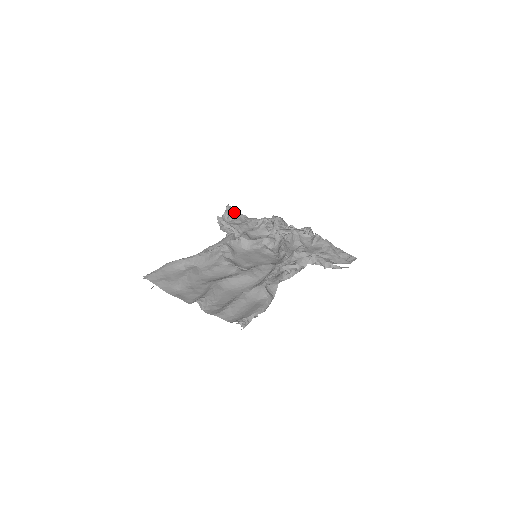
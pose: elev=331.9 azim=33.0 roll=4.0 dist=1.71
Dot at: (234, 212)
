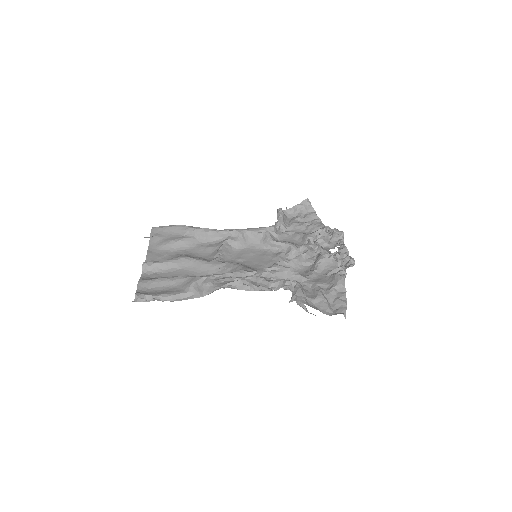
Dot at: (310, 209)
